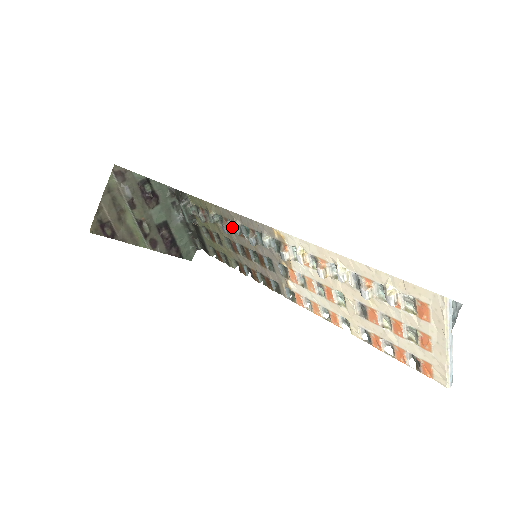
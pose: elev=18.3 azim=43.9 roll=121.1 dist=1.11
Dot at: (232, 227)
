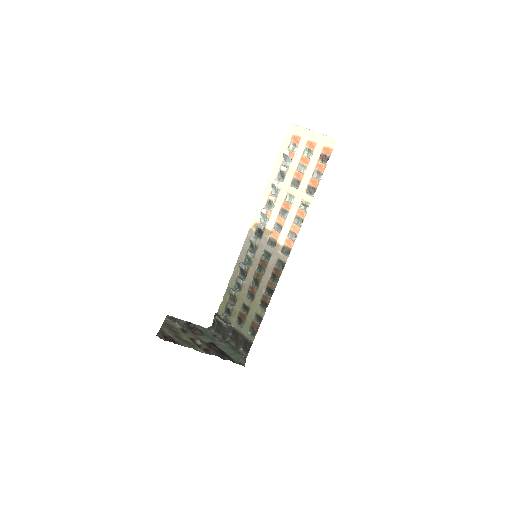
Dot at: (243, 279)
